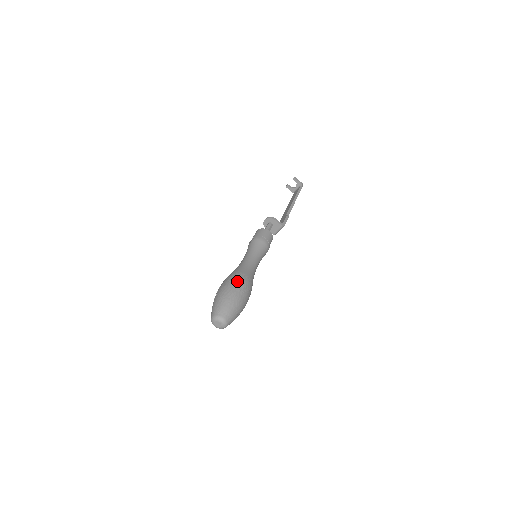
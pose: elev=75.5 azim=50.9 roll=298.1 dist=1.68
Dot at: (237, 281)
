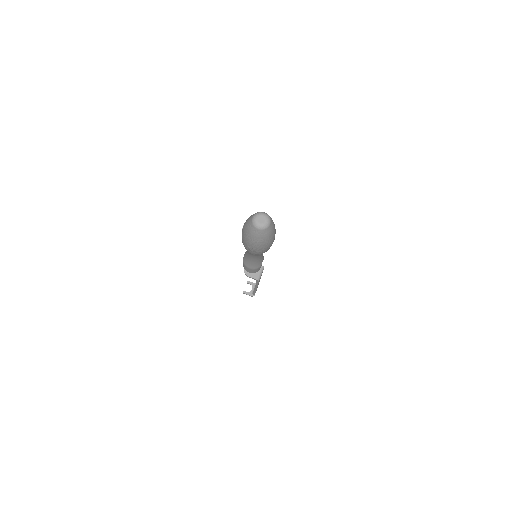
Dot at: occluded
